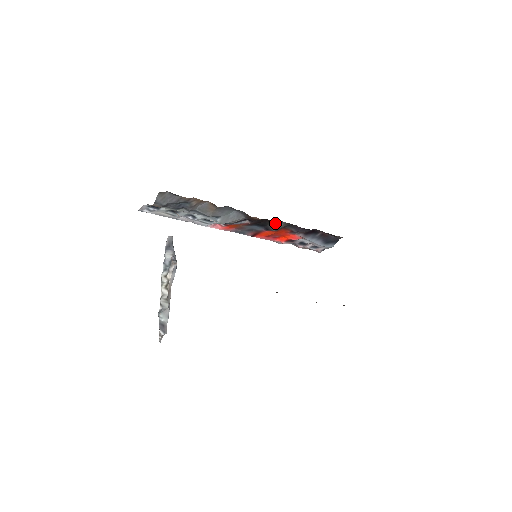
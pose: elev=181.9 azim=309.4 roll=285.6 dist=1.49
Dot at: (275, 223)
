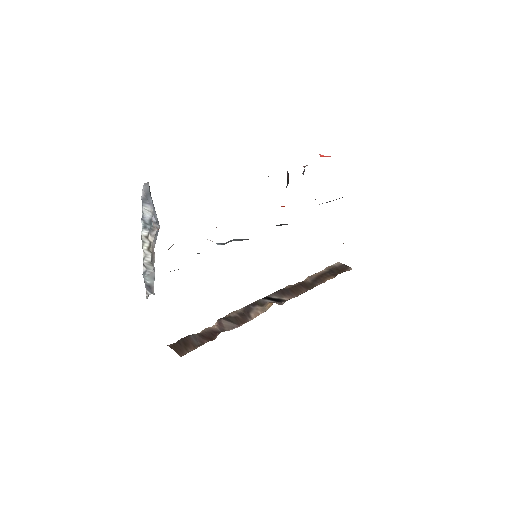
Dot at: (282, 224)
